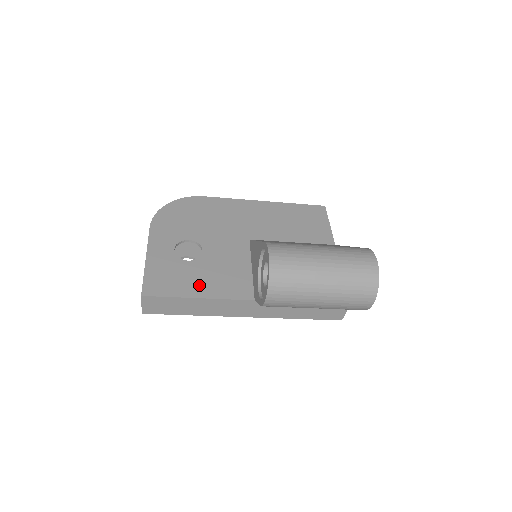
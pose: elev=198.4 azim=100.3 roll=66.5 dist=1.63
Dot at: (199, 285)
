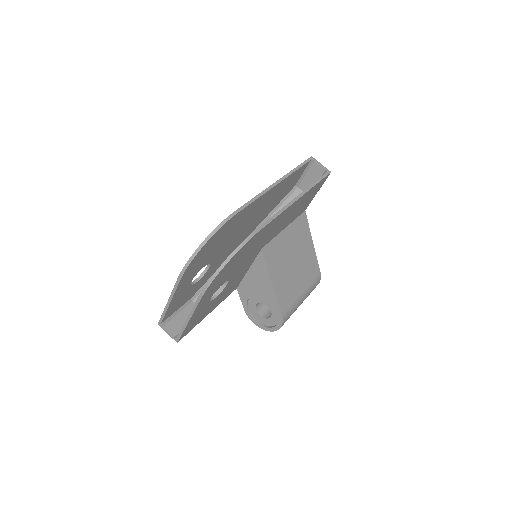
Dot at: (213, 307)
